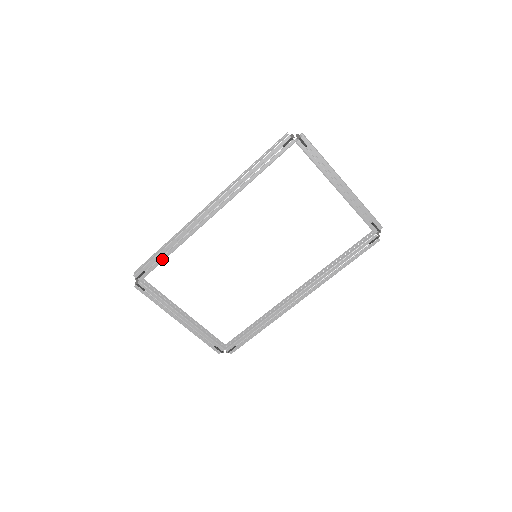
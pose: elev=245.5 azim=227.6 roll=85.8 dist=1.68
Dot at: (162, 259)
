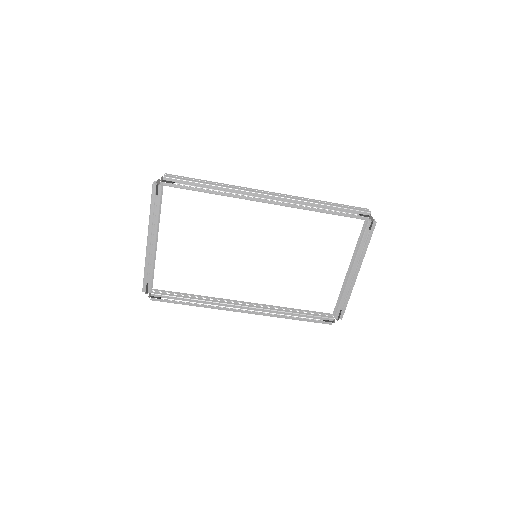
Dot at: (200, 190)
